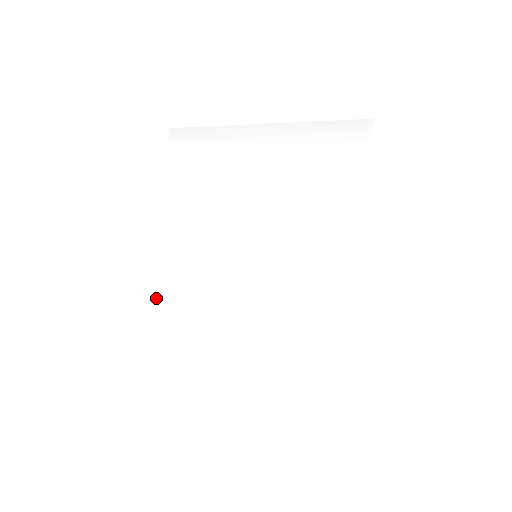
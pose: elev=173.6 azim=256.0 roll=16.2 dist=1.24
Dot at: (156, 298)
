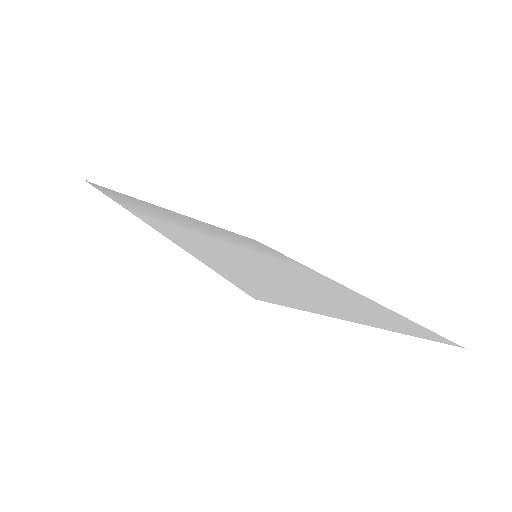
Dot at: (176, 241)
